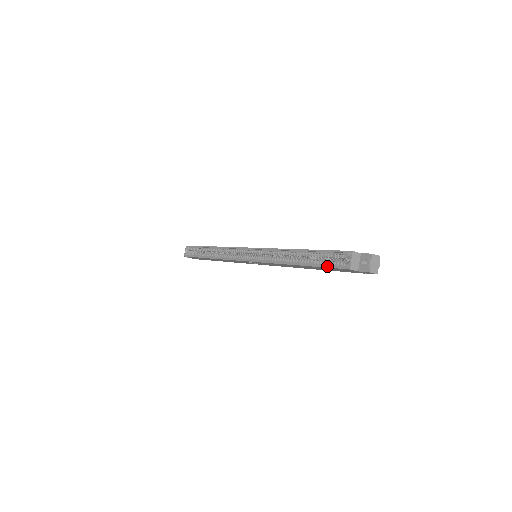
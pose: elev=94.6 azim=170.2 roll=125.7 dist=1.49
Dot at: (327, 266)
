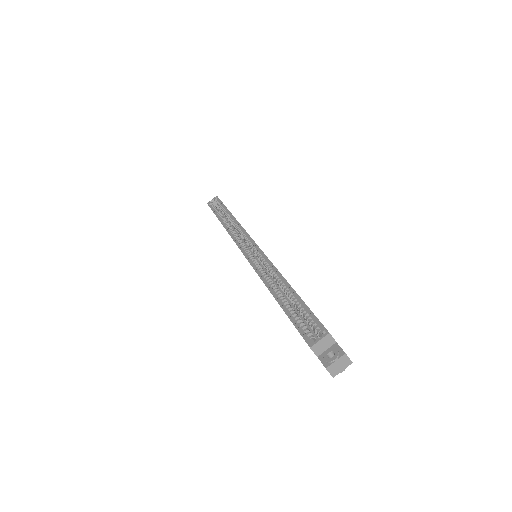
Dot at: (295, 324)
